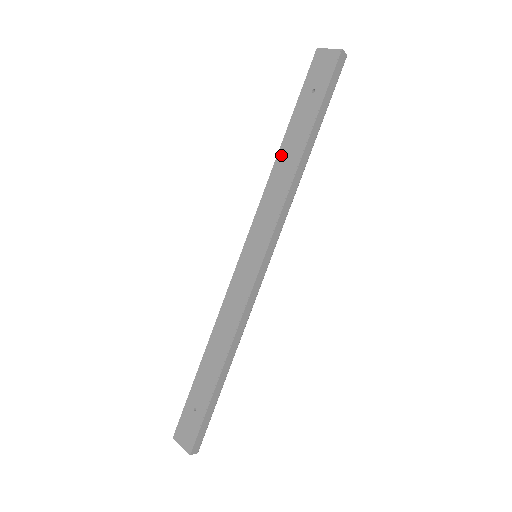
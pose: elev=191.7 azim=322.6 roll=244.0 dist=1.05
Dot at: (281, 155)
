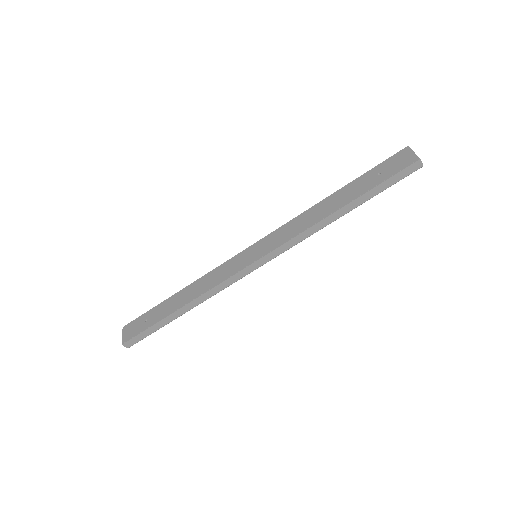
Dot at: (324, 202)
